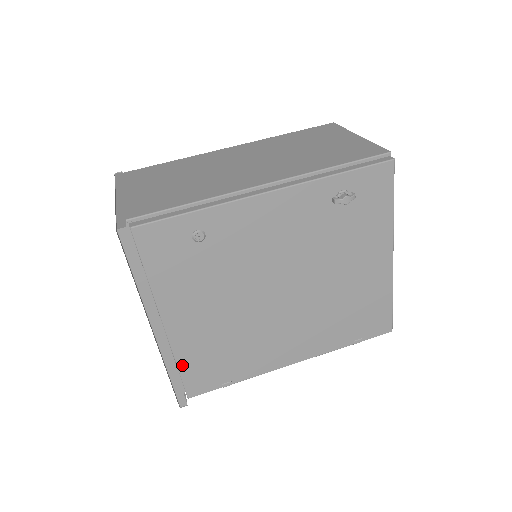
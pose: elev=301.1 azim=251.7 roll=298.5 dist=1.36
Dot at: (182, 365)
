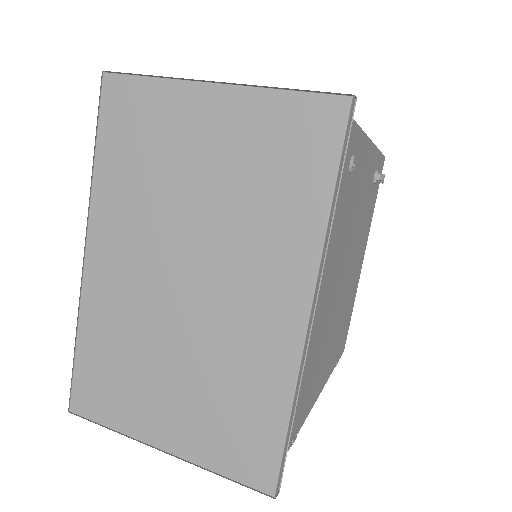
Dot at: occluded
